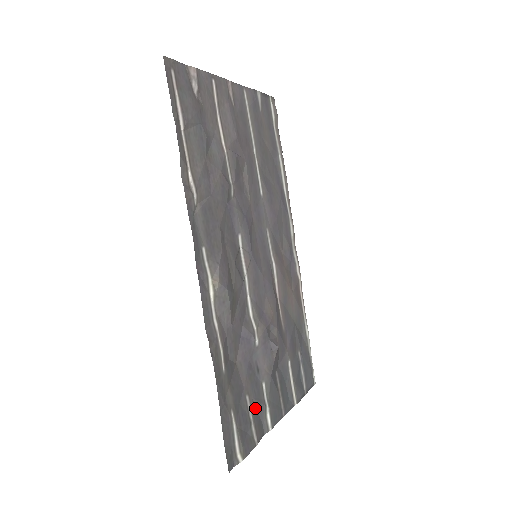
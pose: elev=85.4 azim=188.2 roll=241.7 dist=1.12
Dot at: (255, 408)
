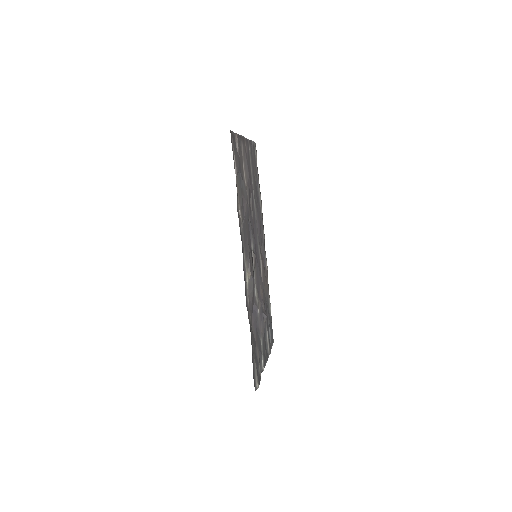
Dot at: (259, 356)
